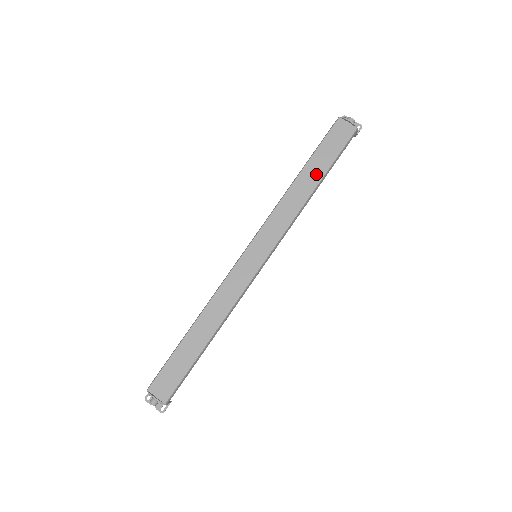
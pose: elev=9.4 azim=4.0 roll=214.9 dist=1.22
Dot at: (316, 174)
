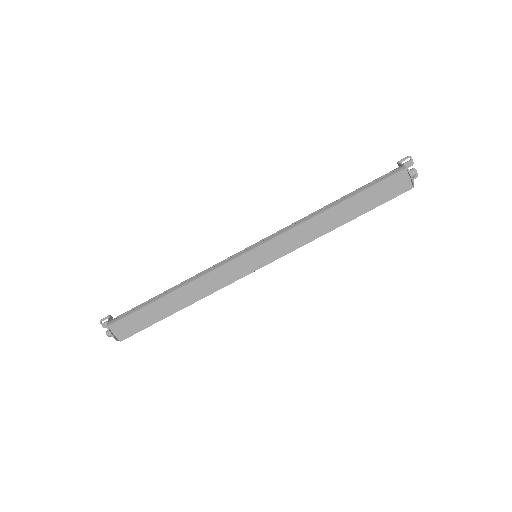
Dot at: (351, 213)
